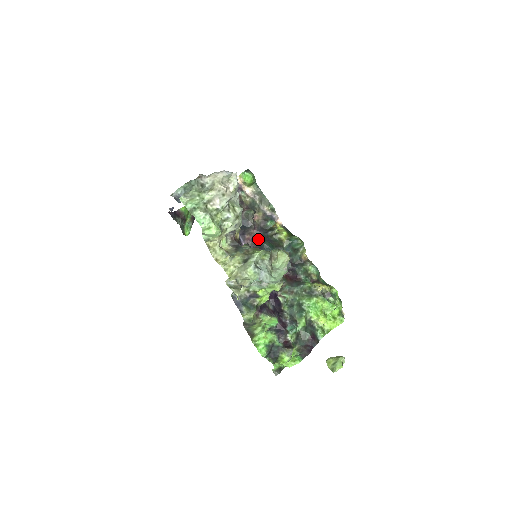
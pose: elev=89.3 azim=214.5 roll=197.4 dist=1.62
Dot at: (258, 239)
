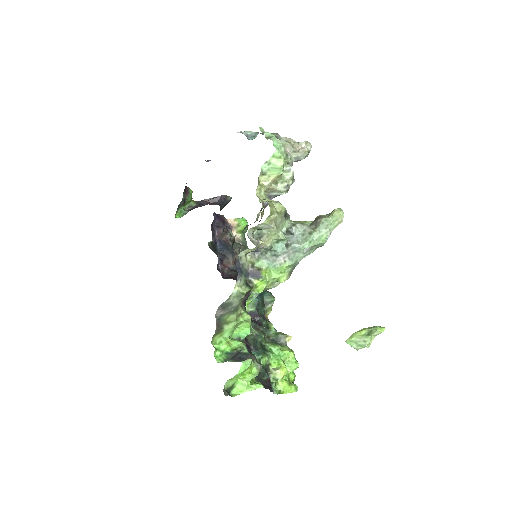
Dot at: (235, 271)
